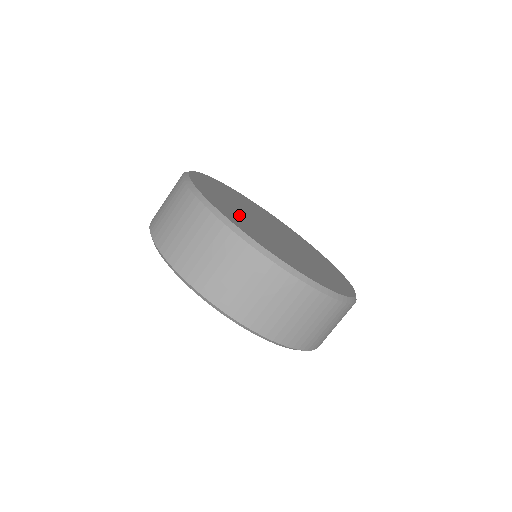
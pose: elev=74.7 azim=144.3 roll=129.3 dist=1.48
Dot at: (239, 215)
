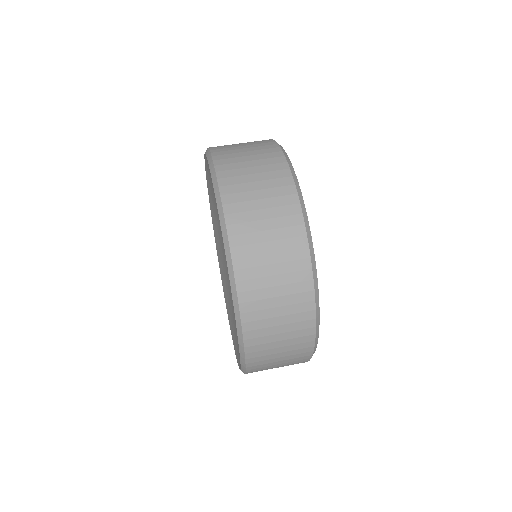
Dot at: occluded
